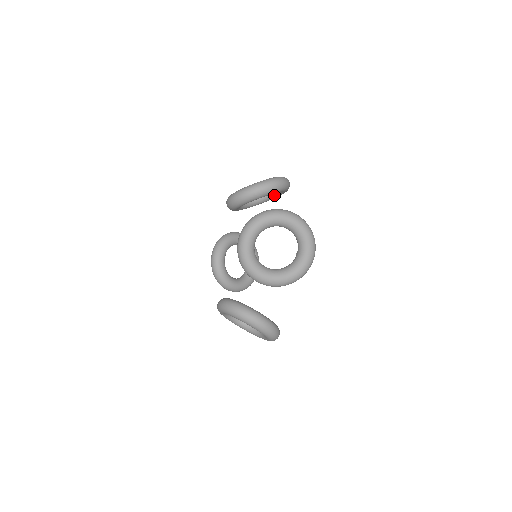
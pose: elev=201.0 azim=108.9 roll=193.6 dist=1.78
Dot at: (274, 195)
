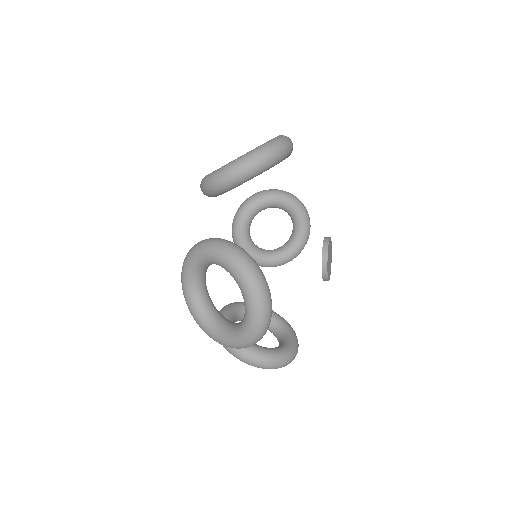
Dot at: occluded
